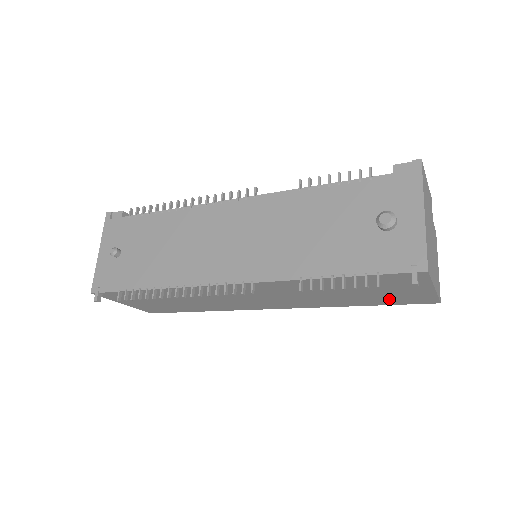
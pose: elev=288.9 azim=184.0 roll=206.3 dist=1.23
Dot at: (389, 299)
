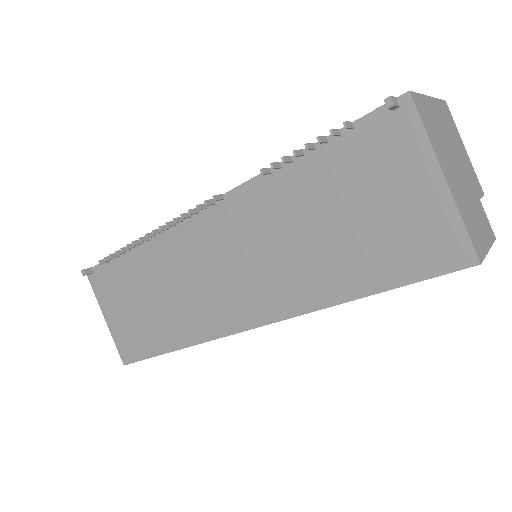
Dot at: (392, 250)
